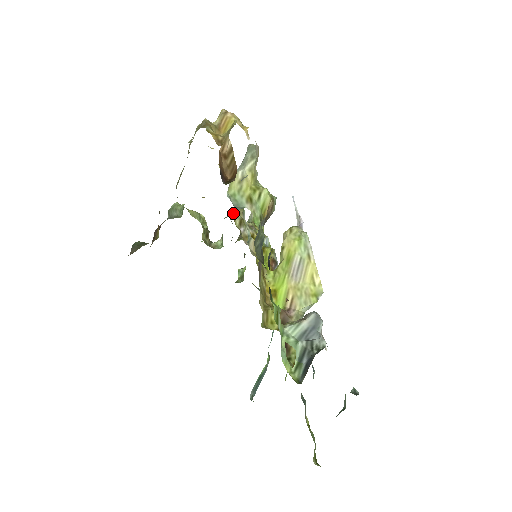
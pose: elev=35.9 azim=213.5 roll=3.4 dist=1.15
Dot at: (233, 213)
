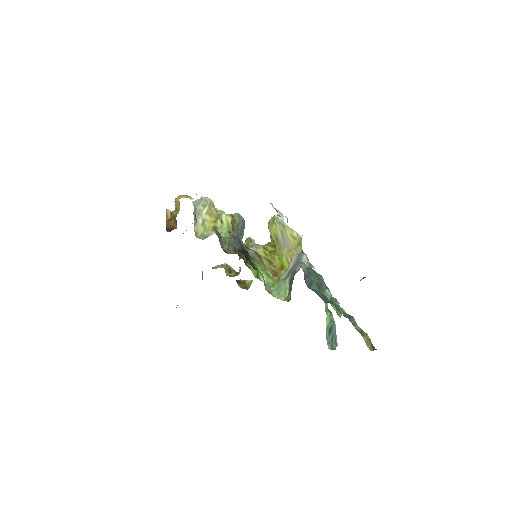
Dot at: occluded
